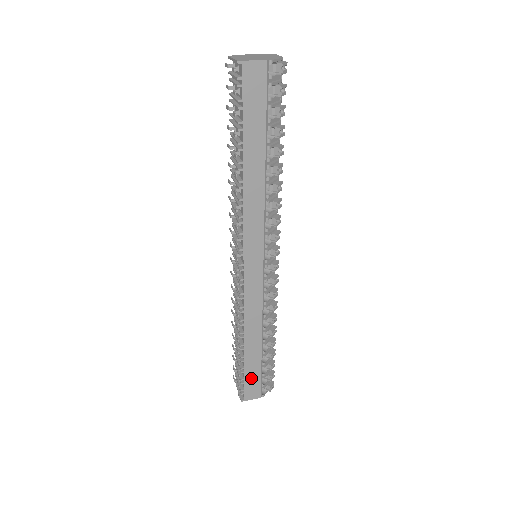
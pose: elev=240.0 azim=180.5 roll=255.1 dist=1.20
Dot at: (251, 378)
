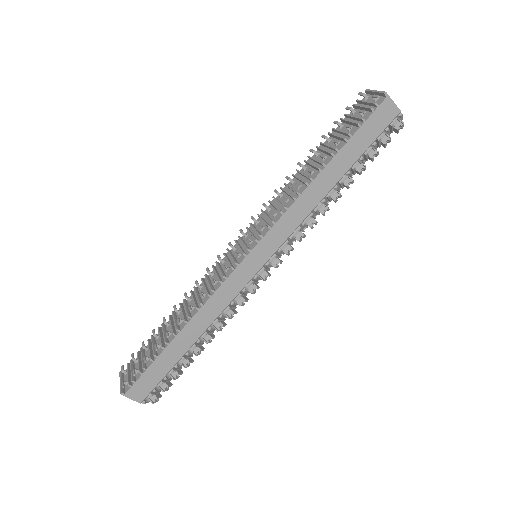
Dot at: (153, 373)
